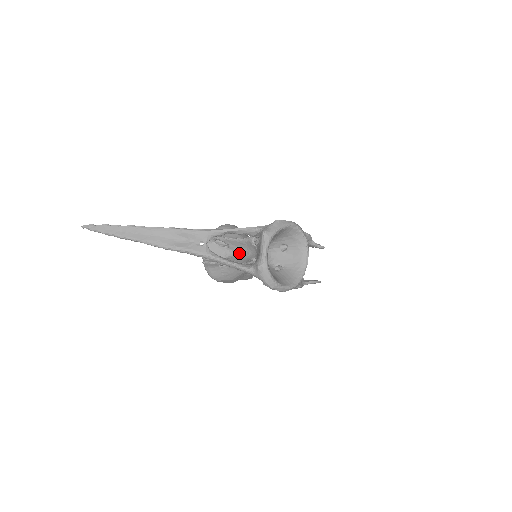
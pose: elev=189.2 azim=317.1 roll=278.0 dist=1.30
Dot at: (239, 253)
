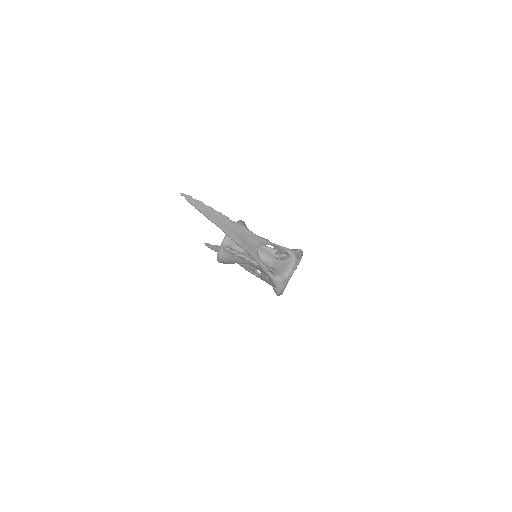
Dot at: occluded
